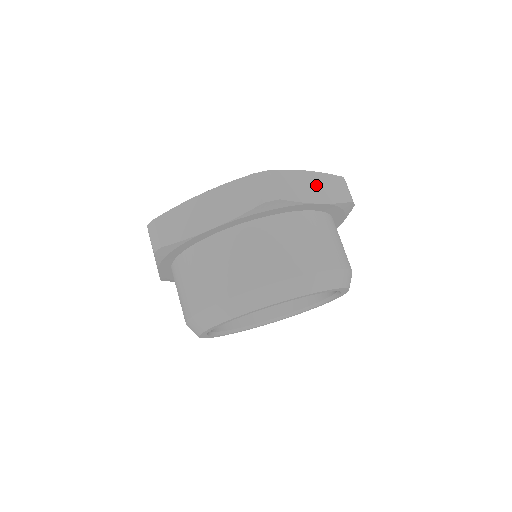
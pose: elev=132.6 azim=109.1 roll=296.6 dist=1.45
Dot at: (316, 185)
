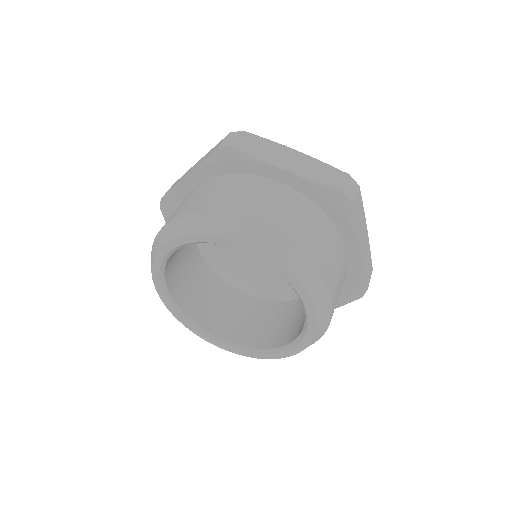
Dot at: (296, 161)
